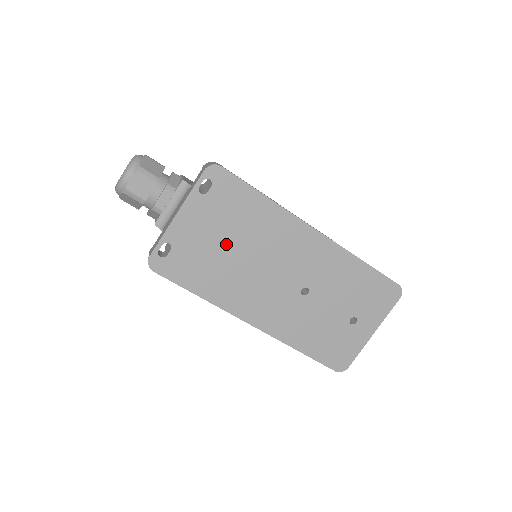
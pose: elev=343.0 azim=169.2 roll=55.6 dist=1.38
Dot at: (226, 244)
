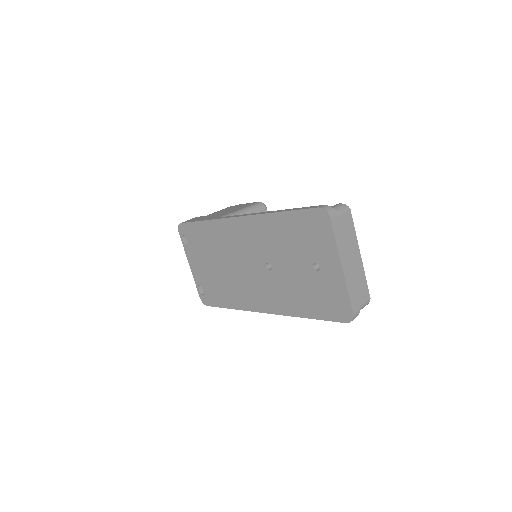
Dot at: (214, 266)
